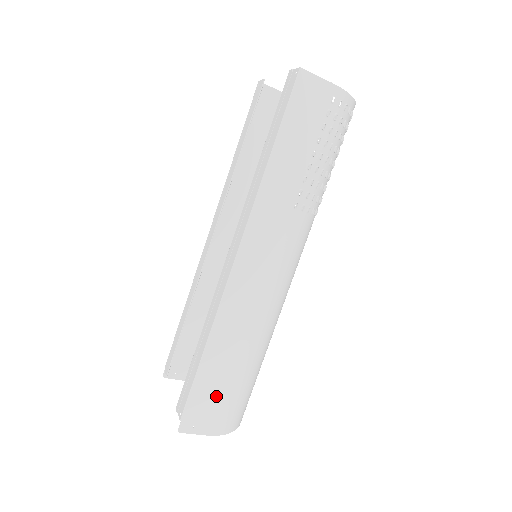
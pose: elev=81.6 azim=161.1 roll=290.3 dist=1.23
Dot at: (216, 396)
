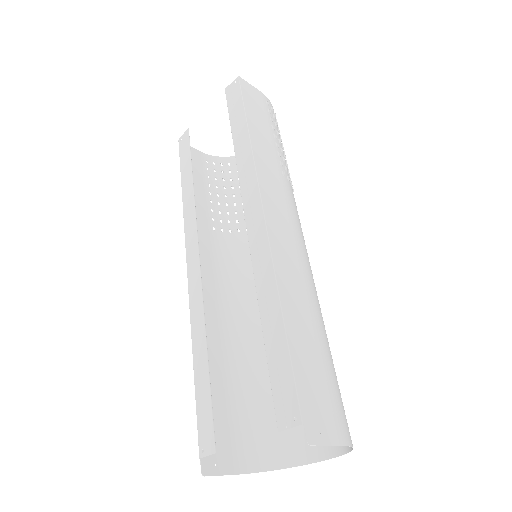
Dot at: (320, 380)
